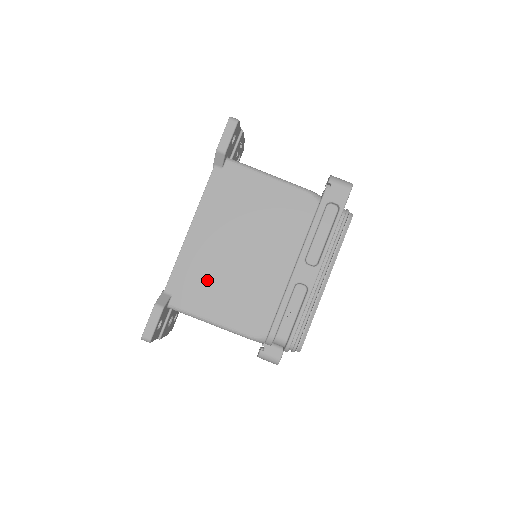
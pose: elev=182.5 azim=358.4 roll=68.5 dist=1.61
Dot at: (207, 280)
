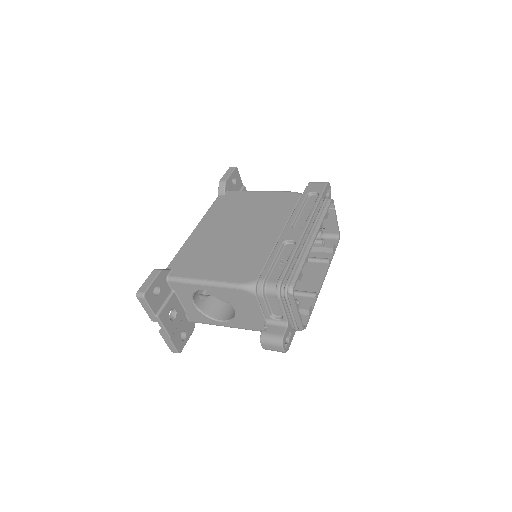
Dot at: (204, 255)
